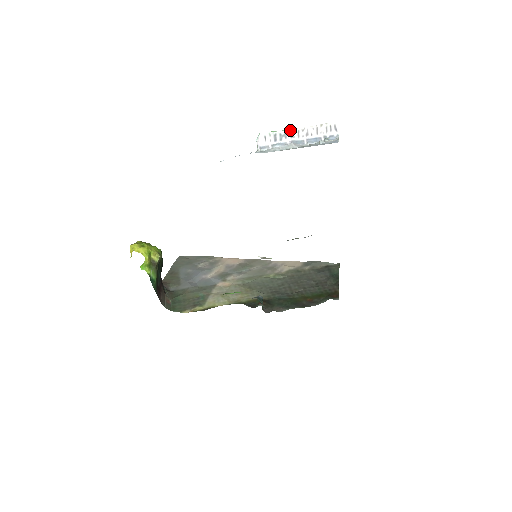
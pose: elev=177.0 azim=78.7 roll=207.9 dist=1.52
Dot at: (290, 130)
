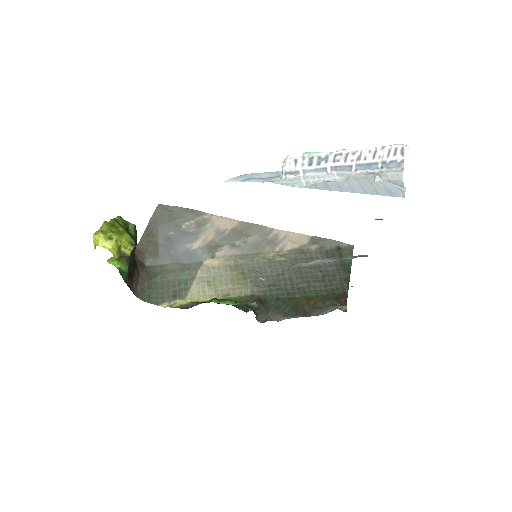
Dot at: (335, 152)
